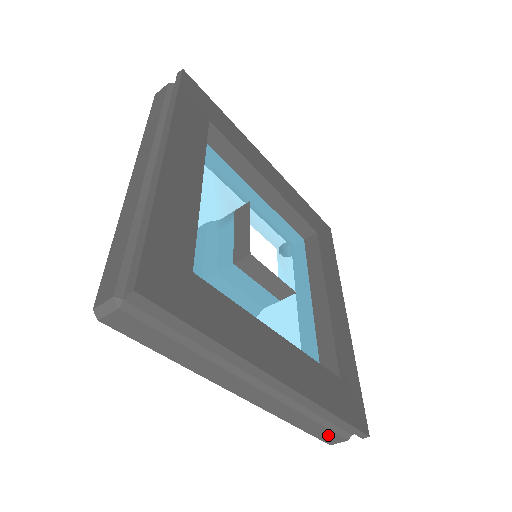
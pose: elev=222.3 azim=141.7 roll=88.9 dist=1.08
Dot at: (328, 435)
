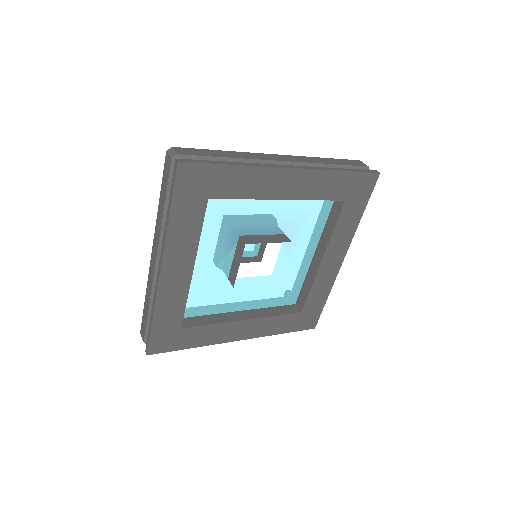
Dot at: occluded
